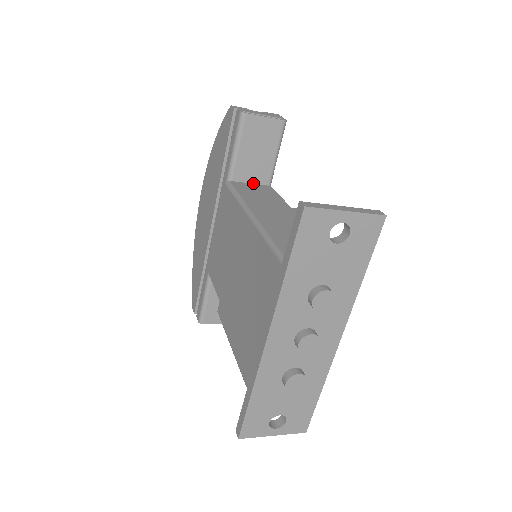
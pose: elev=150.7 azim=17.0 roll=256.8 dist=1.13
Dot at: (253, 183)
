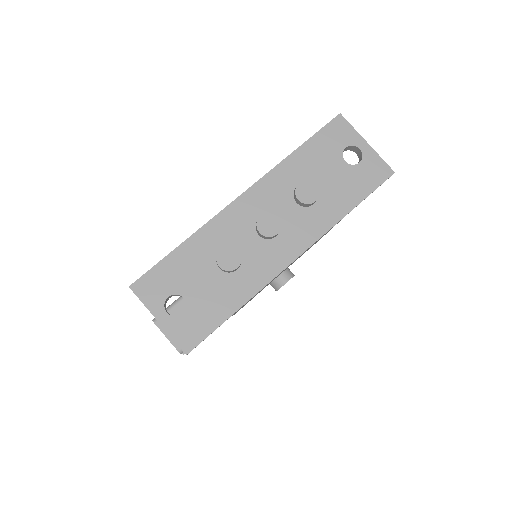
Dot at: occluded
